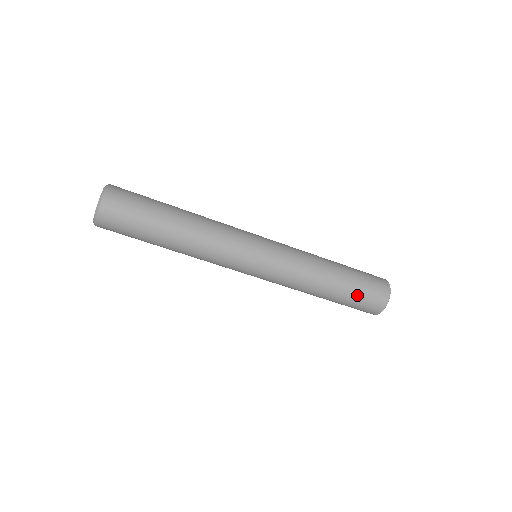
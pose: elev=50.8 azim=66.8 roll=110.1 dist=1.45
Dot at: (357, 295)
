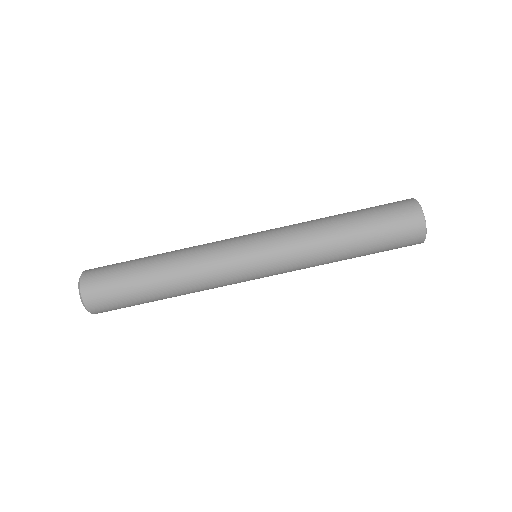
Dot at: (376, 210)
